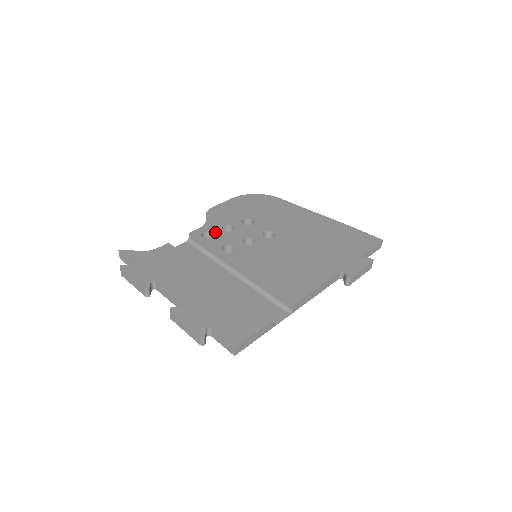
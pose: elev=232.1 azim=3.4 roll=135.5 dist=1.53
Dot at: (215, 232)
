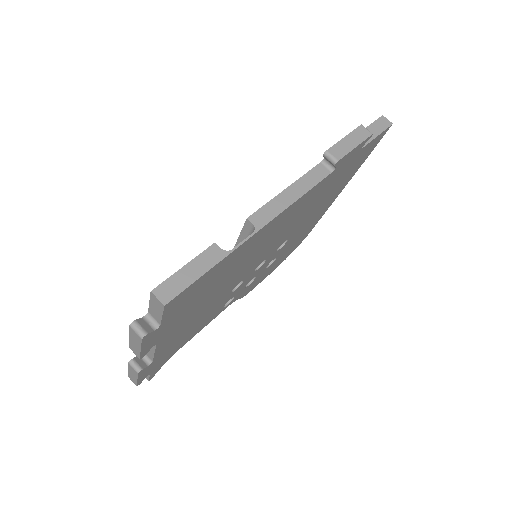
Dot at: occluded
